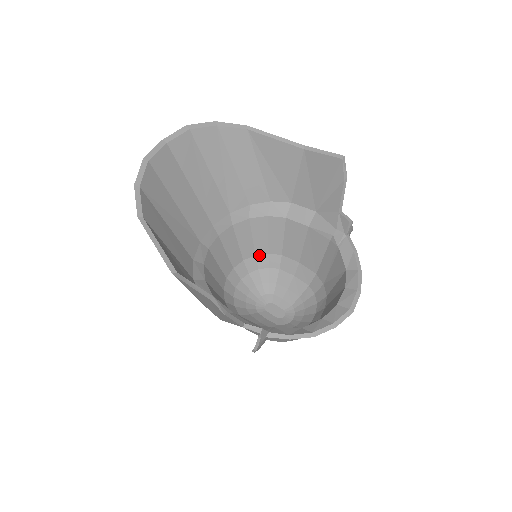
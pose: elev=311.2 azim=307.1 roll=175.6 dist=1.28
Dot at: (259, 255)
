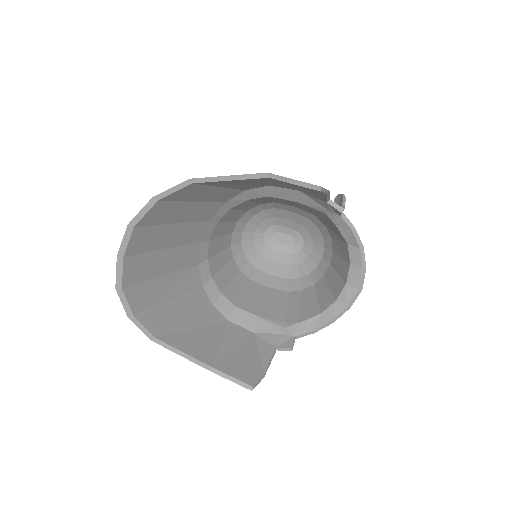
Dot at: (251, 209)
